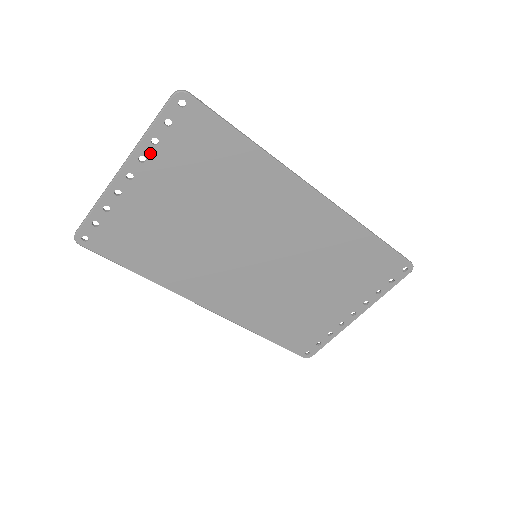
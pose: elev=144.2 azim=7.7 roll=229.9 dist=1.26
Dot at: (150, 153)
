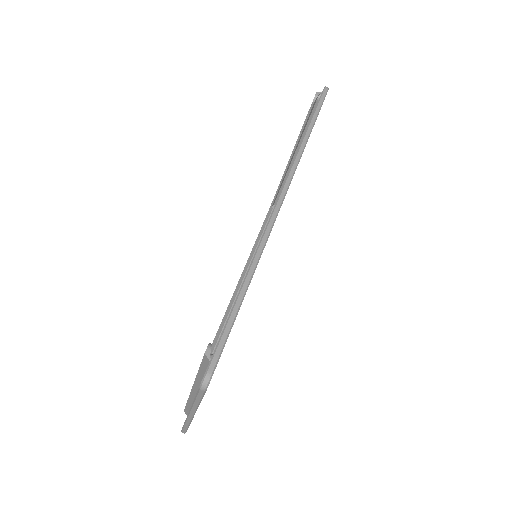
Dot at: occluded
